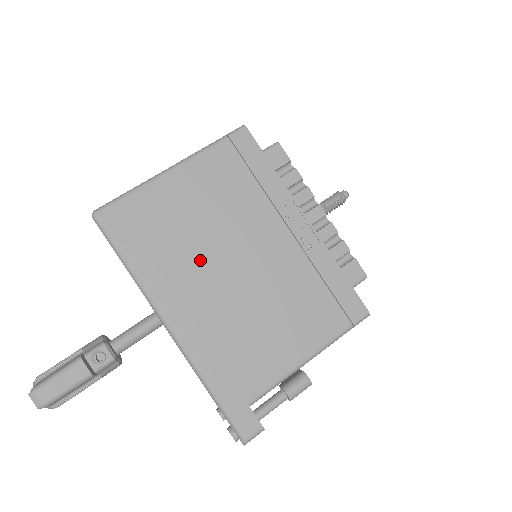
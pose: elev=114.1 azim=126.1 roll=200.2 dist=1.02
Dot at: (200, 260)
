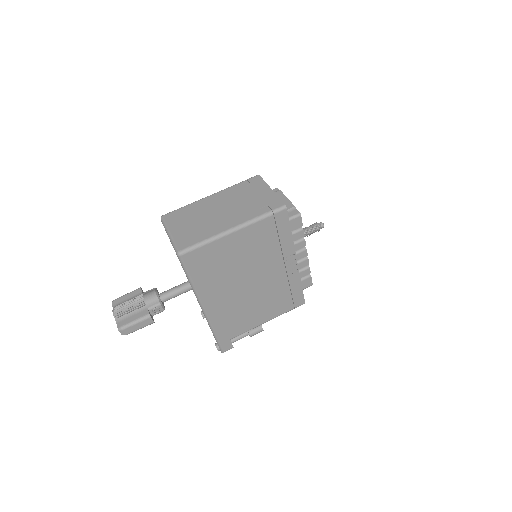
Dot at: (231, 280)
